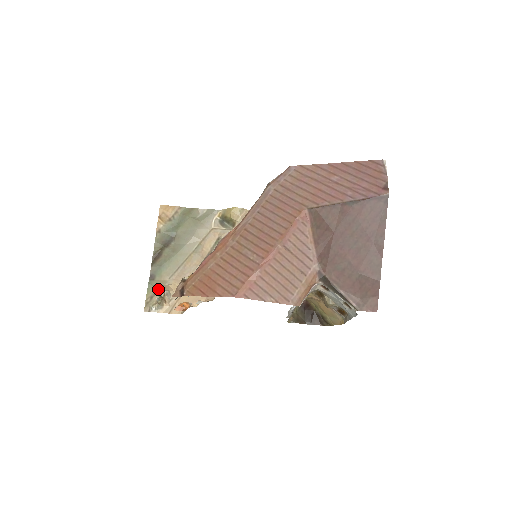
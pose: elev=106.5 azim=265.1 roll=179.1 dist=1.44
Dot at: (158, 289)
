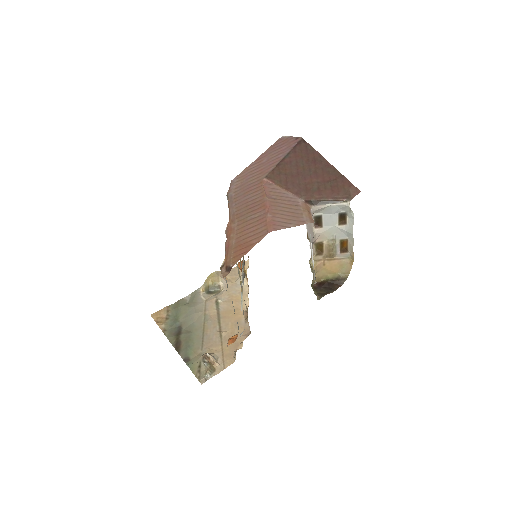
Dot at: (199, 362)
